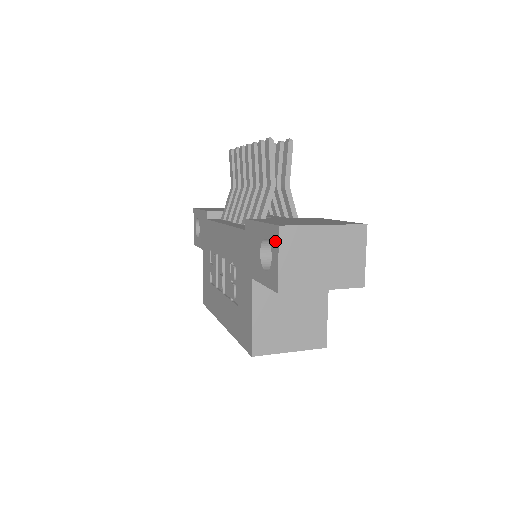
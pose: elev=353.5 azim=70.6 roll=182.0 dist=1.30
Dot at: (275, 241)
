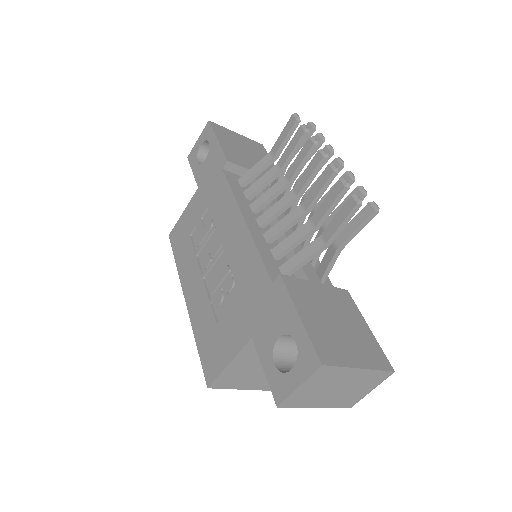
Dot at: (307, 367)
